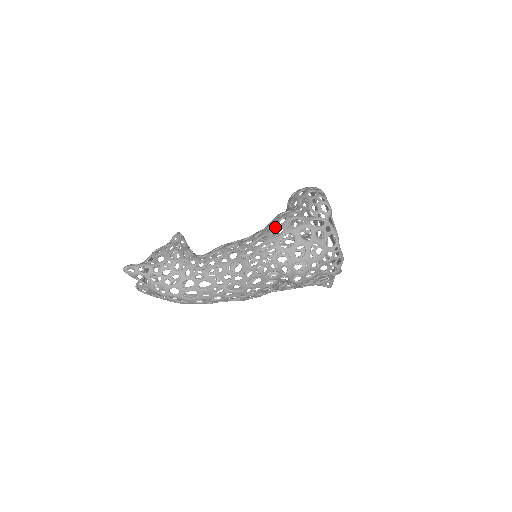
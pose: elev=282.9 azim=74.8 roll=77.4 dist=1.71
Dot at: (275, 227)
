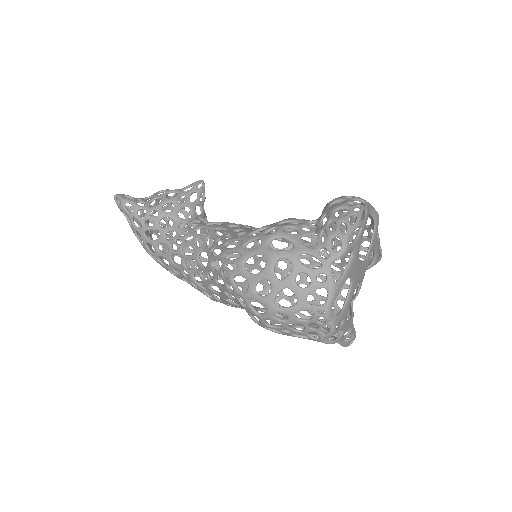
Dot at: (256, 235)
